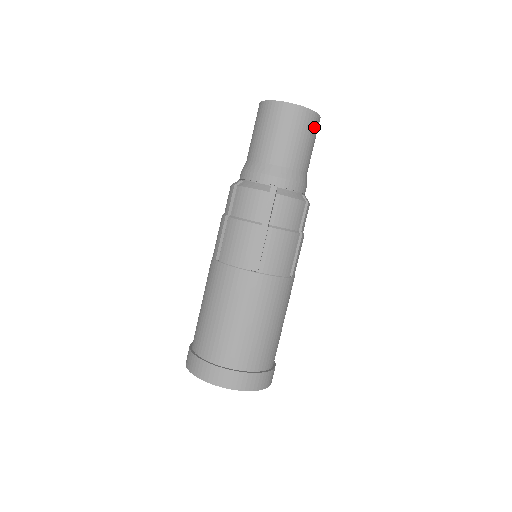
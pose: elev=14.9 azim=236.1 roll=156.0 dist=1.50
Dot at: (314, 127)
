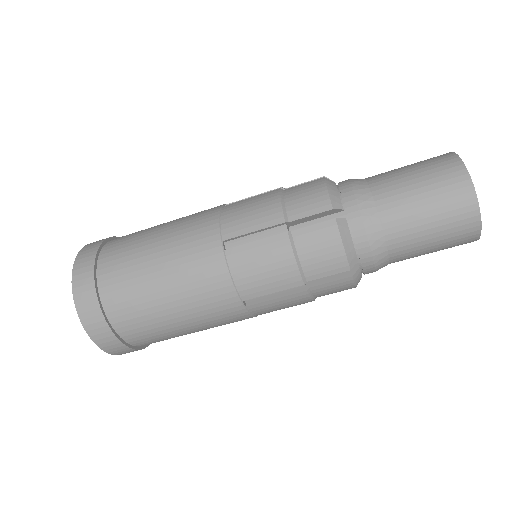
Dot at: occluded
